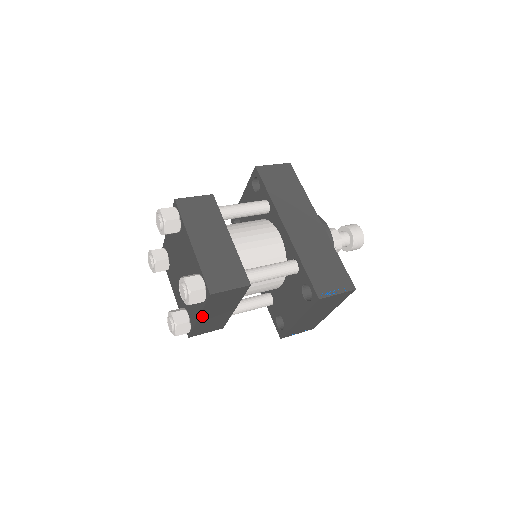
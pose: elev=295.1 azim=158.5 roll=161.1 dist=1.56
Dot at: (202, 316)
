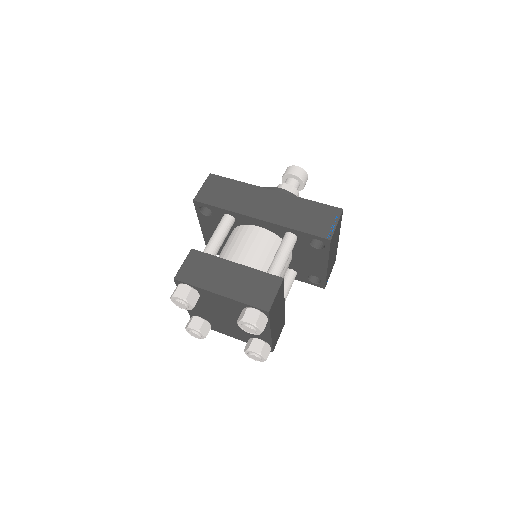
Dot at: (272, 330)
